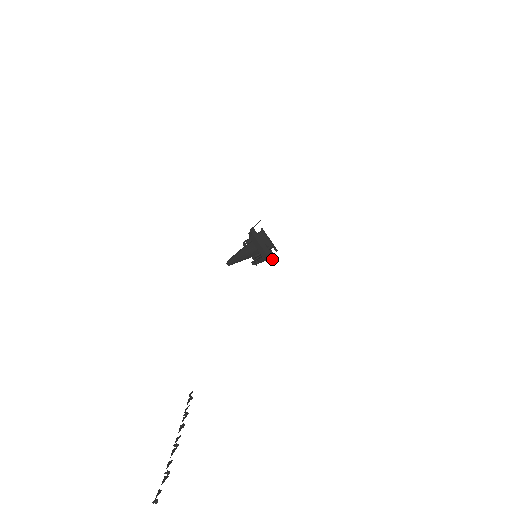
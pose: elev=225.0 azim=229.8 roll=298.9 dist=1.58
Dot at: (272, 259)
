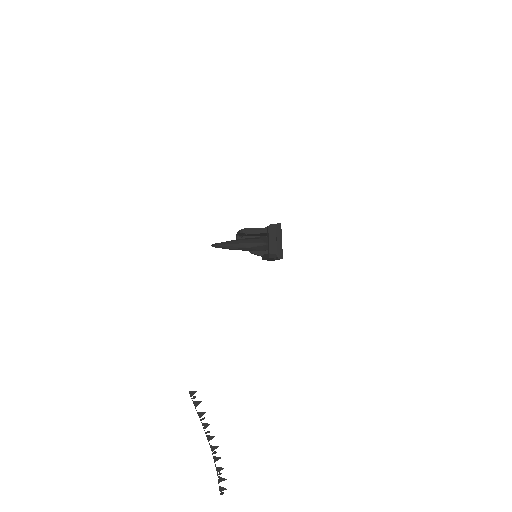
Dot at: occluded
